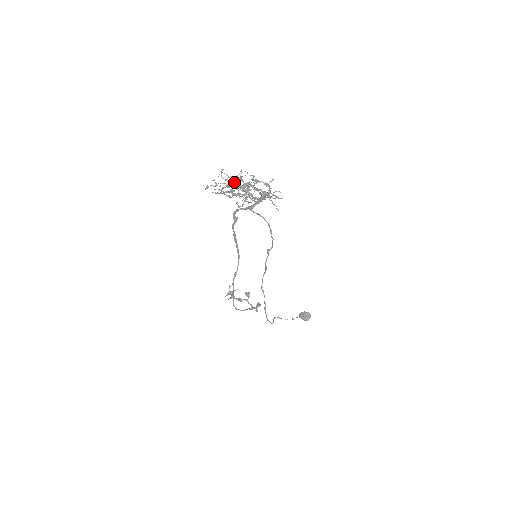
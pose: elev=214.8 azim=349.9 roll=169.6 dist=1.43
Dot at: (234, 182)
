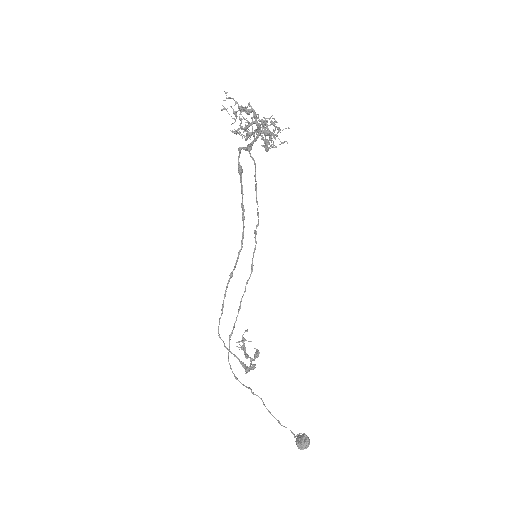
Dot at: occluded
